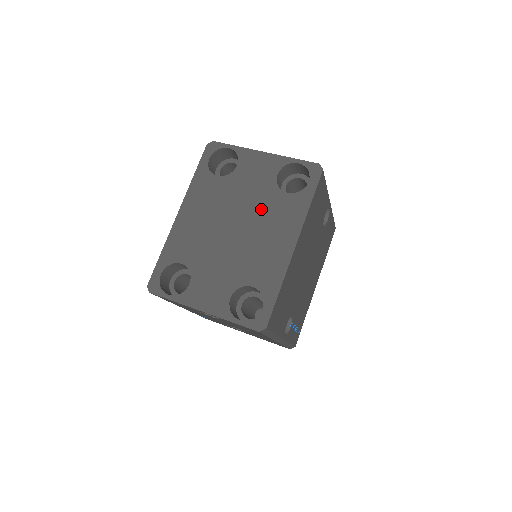
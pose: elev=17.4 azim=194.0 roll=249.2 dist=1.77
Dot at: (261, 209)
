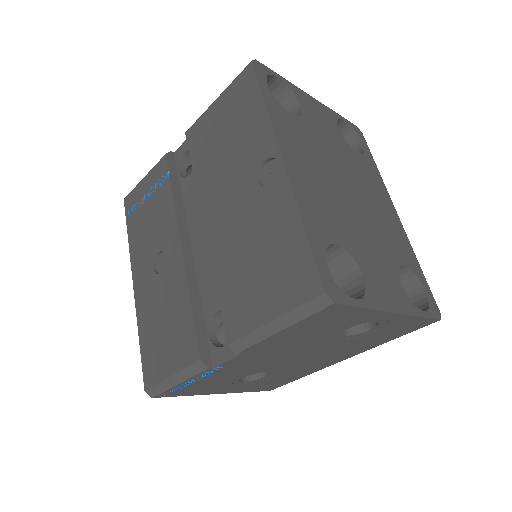
Dot at: (353, 168)
